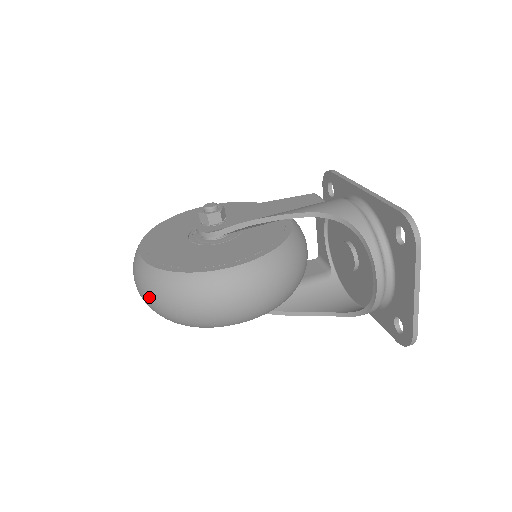
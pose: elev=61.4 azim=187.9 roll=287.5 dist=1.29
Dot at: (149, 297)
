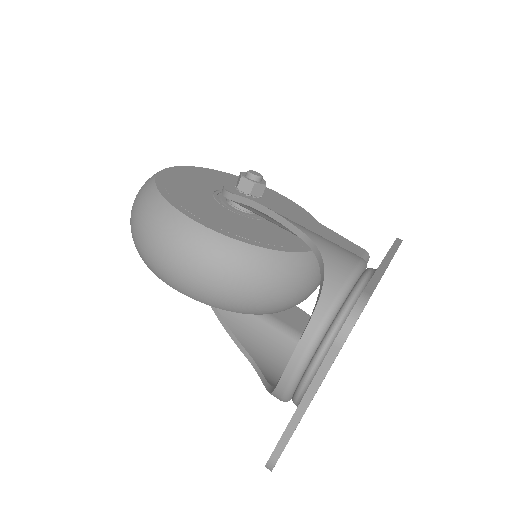
Dot at: occluded
